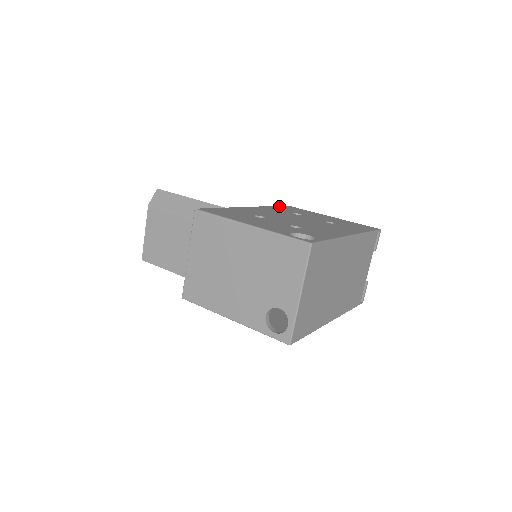
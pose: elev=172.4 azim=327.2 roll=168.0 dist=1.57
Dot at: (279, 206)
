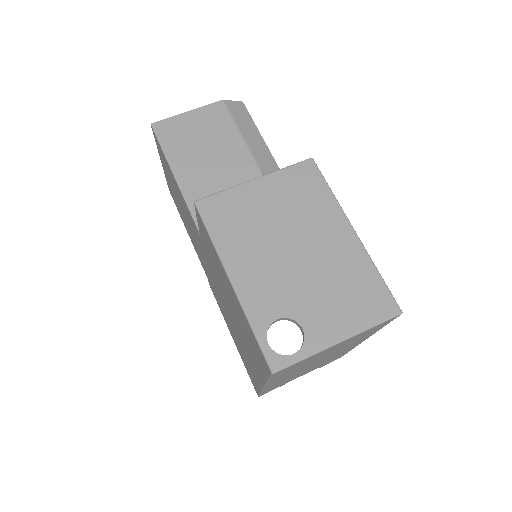
Dot at: occluded
